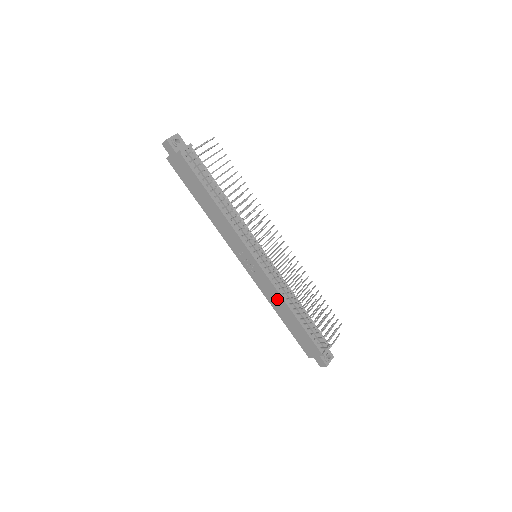
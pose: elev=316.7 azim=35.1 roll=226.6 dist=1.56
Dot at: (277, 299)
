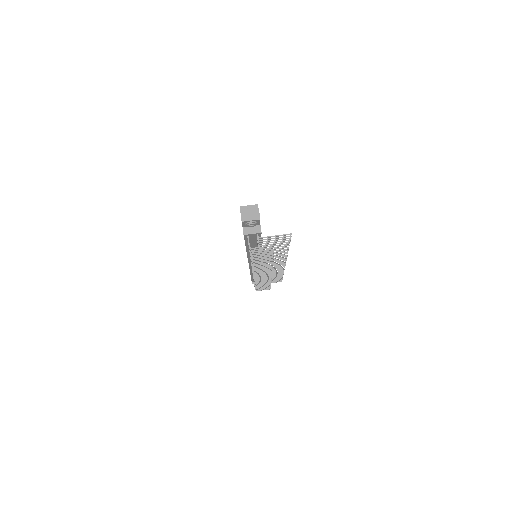
Dot at: occluded
